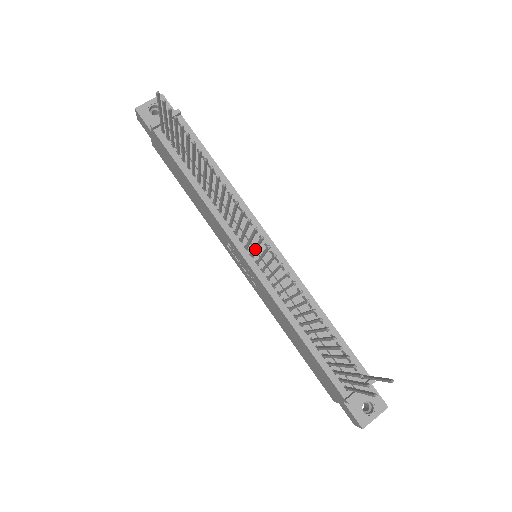
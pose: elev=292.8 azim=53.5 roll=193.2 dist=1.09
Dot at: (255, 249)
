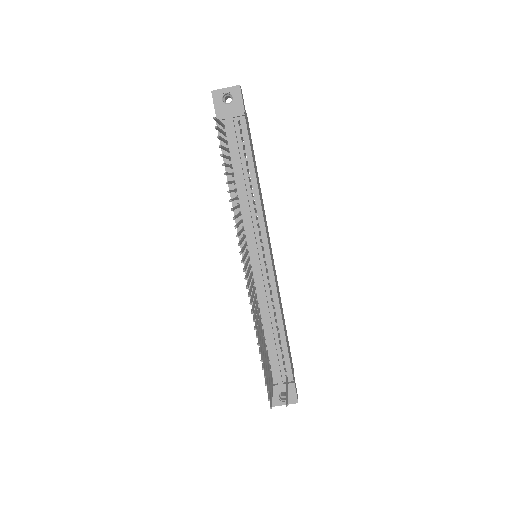
Dot at: occluded
